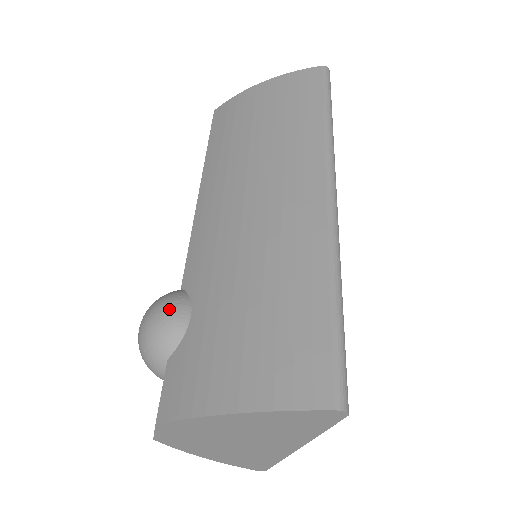
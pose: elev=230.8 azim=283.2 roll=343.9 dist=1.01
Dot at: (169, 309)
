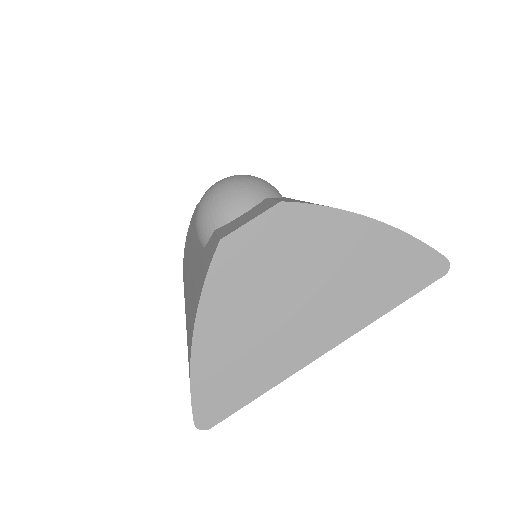
Dot at: occluded
